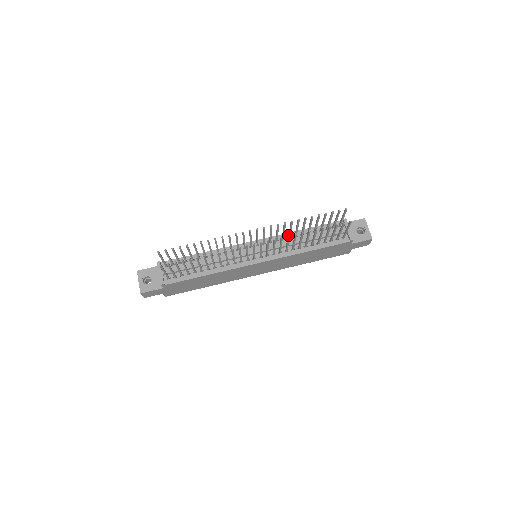
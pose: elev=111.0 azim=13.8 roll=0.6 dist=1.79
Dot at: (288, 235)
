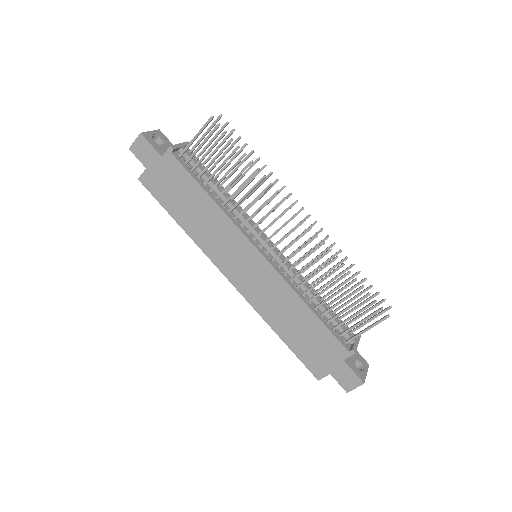
Dot at: occluded
